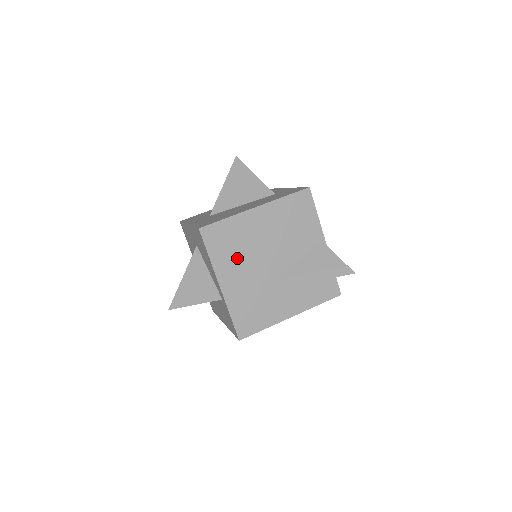
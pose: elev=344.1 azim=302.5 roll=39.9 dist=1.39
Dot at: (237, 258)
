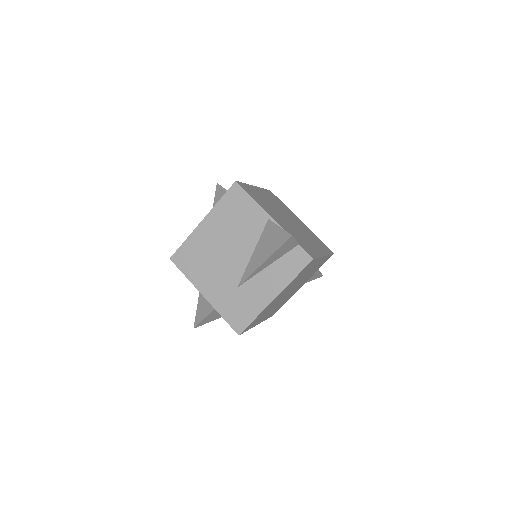
Dot at: (206, 268)
